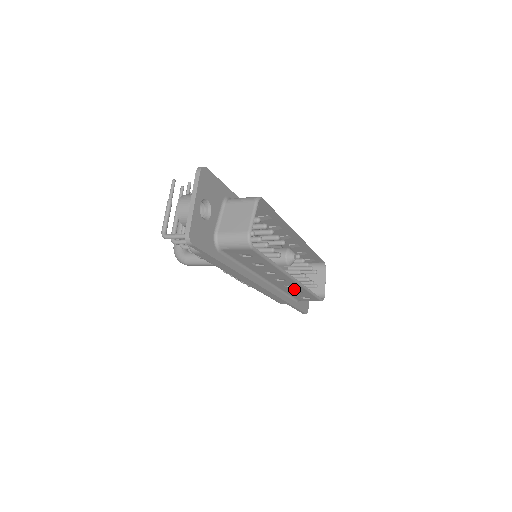
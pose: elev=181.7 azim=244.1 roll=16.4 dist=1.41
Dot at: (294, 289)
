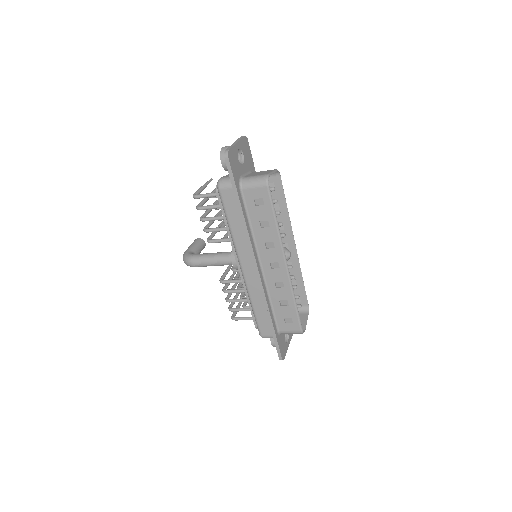
Dot at: (282, 293)
